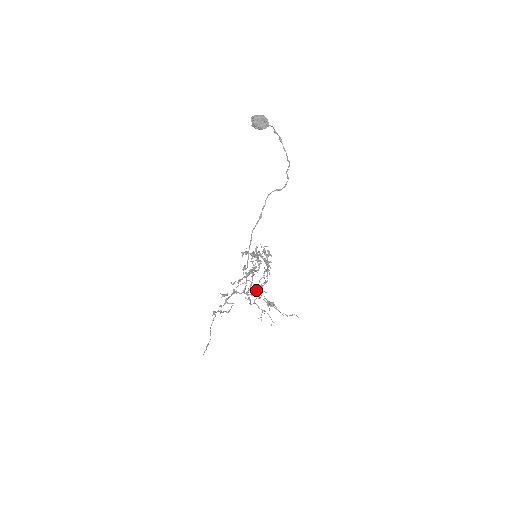
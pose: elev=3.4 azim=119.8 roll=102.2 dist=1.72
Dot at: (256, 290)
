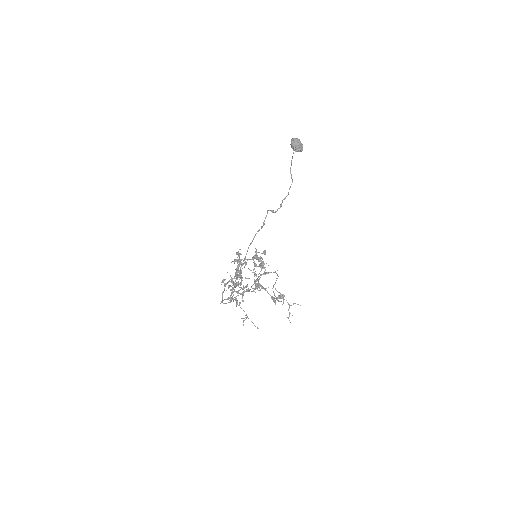
Dot at: (259, 285)
